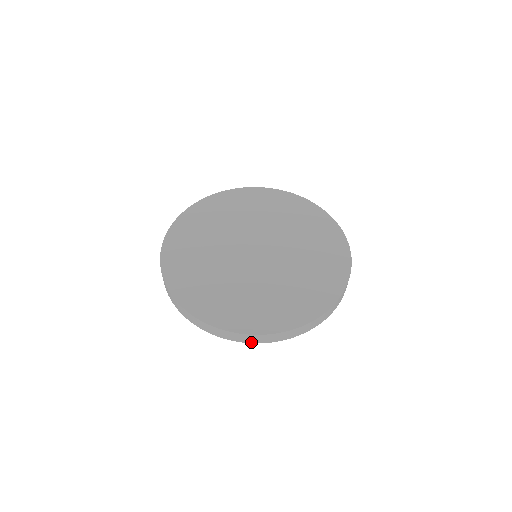
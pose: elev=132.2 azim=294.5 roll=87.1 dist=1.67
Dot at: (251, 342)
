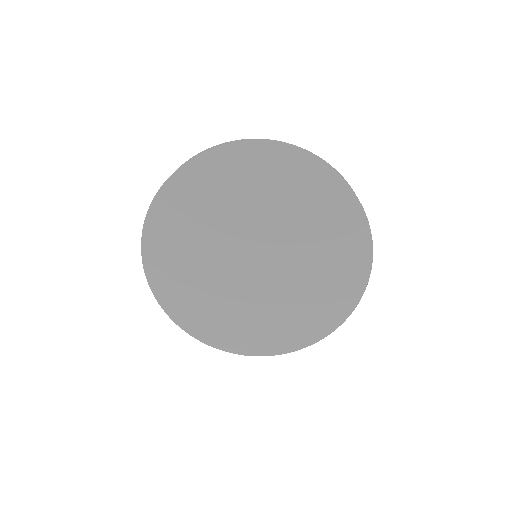
Dot at: occluded
